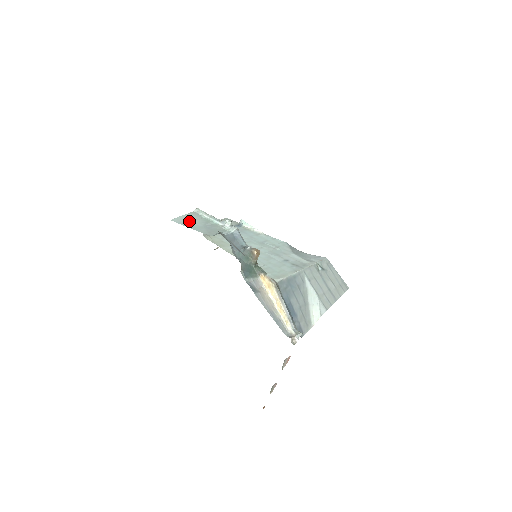
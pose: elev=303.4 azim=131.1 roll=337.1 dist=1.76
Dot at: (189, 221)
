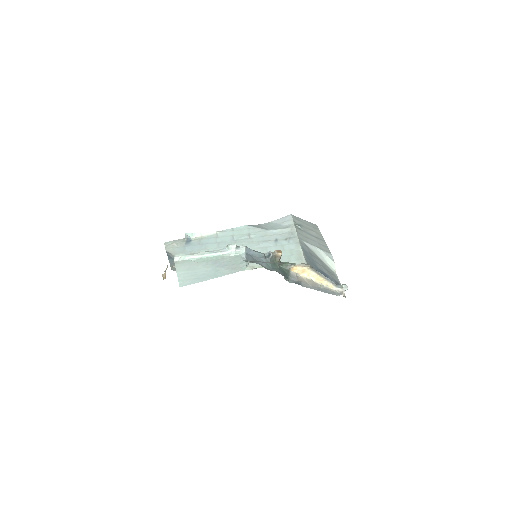
Dot at: (195, 274)
